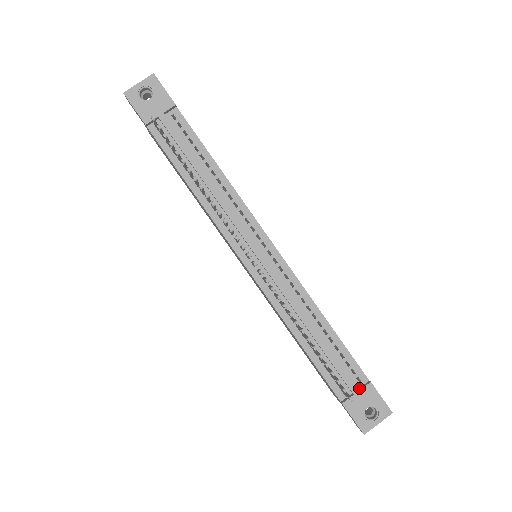
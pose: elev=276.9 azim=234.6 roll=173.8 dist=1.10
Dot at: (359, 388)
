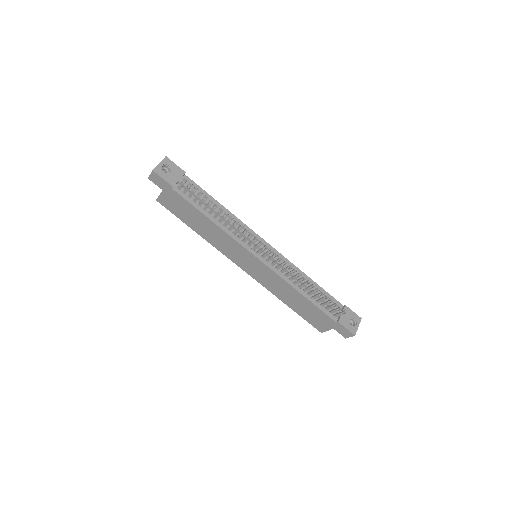
Dot at: (341, 311)
